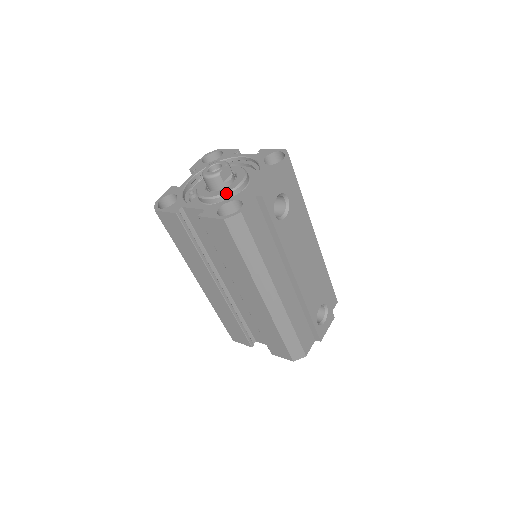
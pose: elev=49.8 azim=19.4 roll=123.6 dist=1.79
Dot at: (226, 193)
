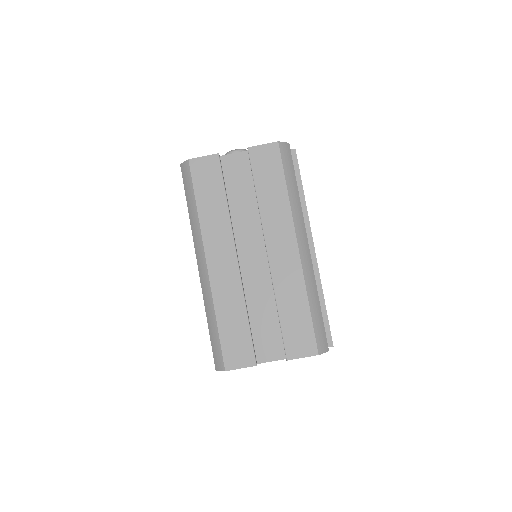
Dot at: occluded
